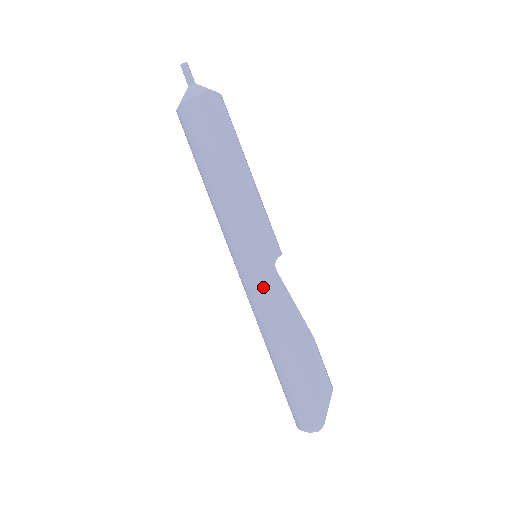
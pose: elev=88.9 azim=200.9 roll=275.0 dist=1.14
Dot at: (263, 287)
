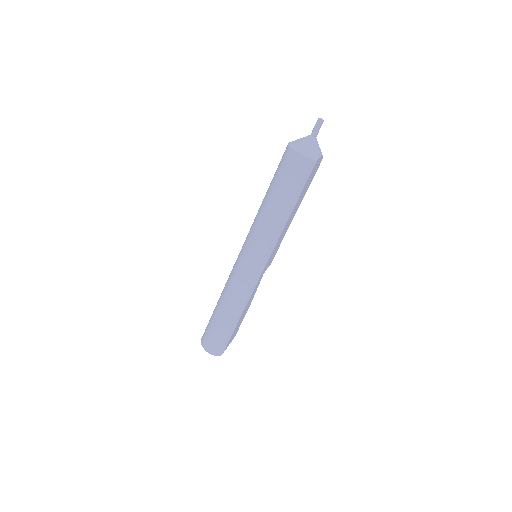
Dot at: (252, 283)
